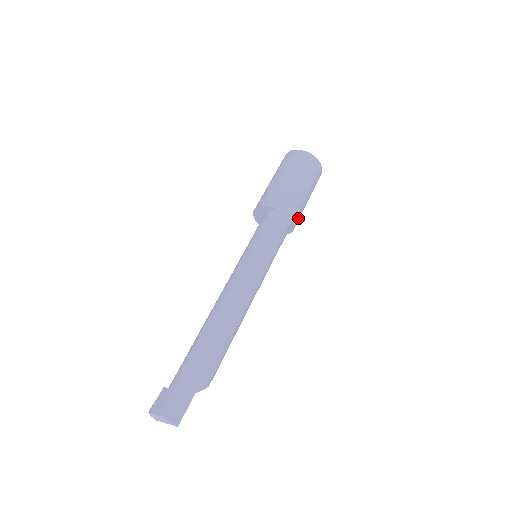
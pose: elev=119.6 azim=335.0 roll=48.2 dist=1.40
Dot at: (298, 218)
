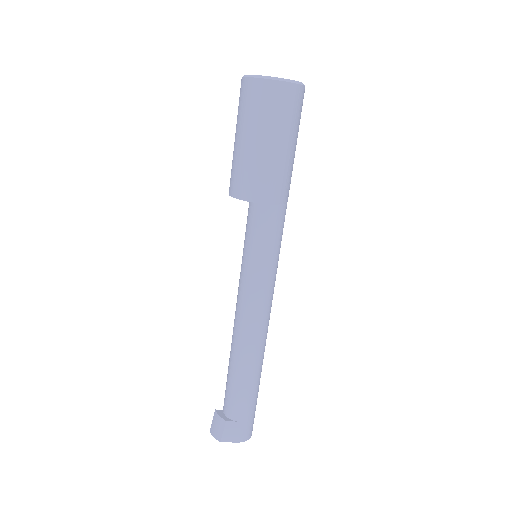
Dot at: occluded
